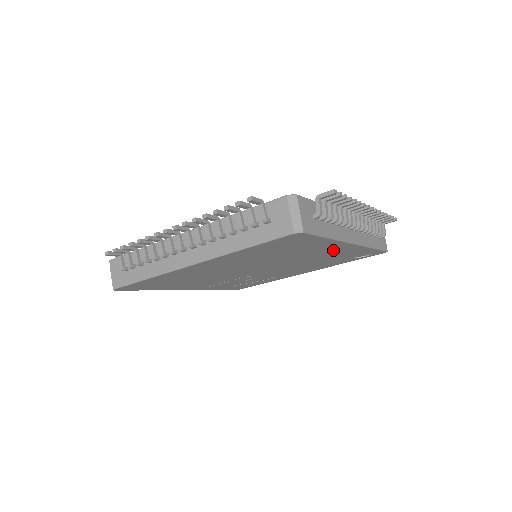
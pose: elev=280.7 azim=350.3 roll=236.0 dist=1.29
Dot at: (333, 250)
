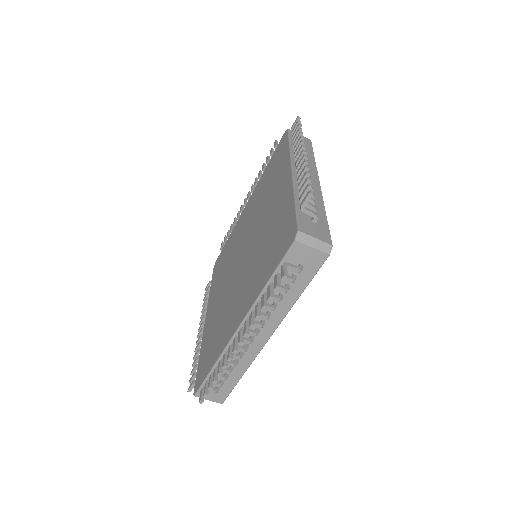
Dot at: occluded
